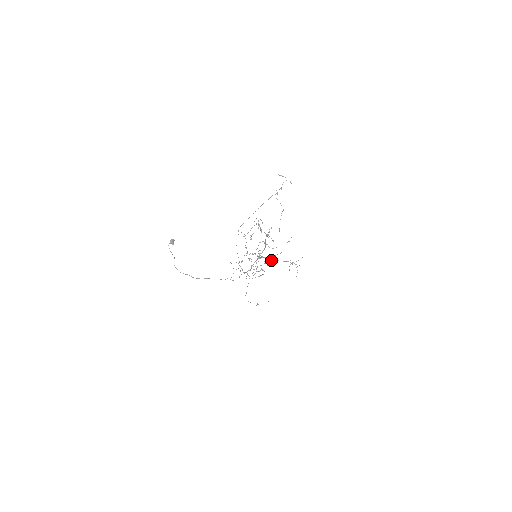
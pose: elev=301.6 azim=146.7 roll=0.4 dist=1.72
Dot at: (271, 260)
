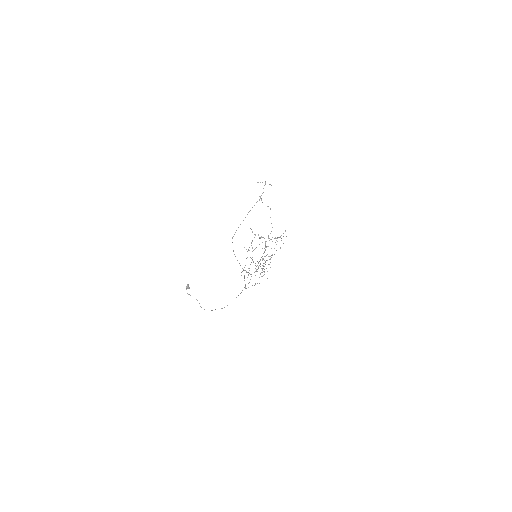
Dot at: occluded
